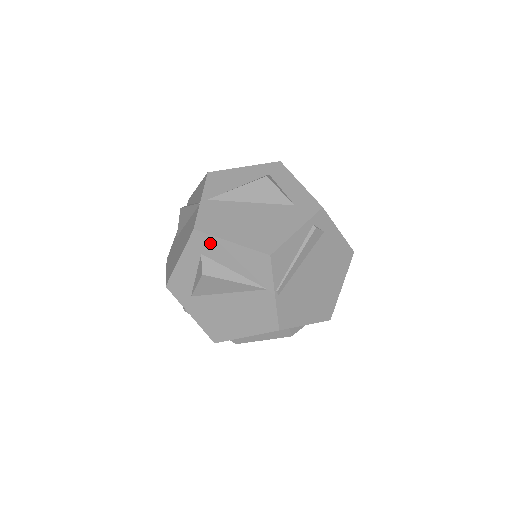
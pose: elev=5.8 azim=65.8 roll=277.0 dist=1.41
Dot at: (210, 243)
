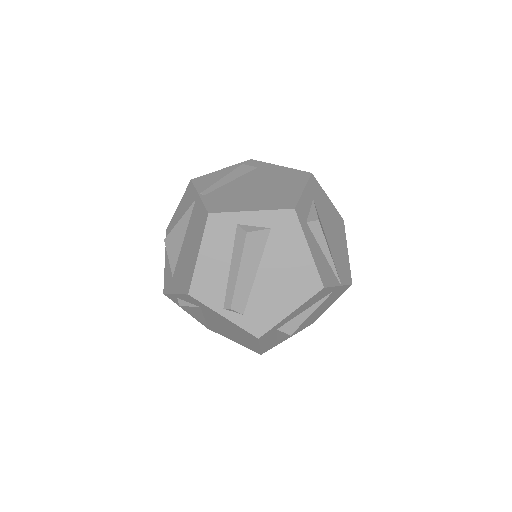
Dot at: (172, 224)
